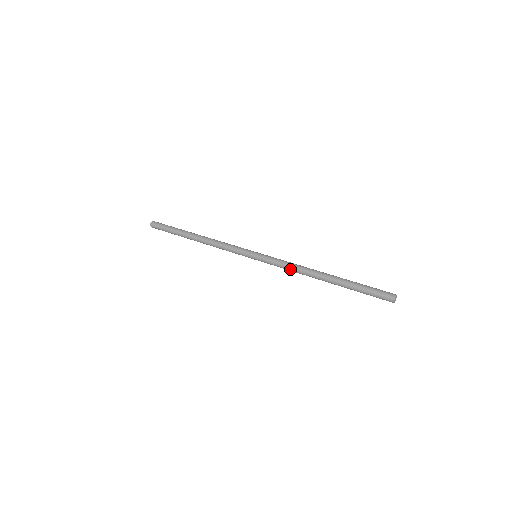
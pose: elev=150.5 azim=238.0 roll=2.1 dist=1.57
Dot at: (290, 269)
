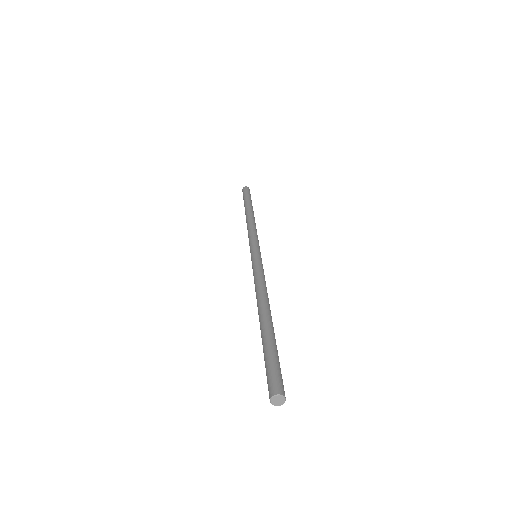
Dot at: occluded
